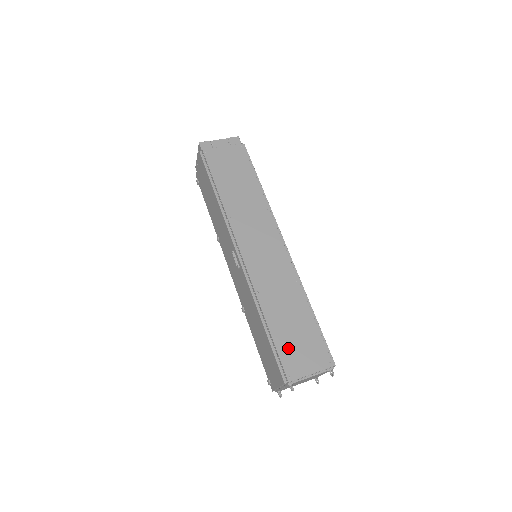
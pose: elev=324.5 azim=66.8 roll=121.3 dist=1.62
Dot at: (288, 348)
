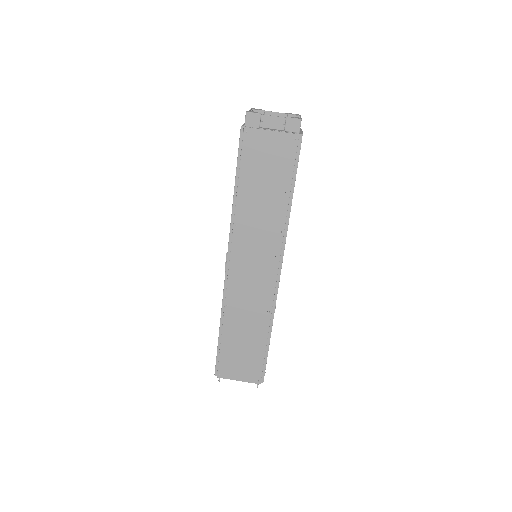
Dot at: (230, 357)
